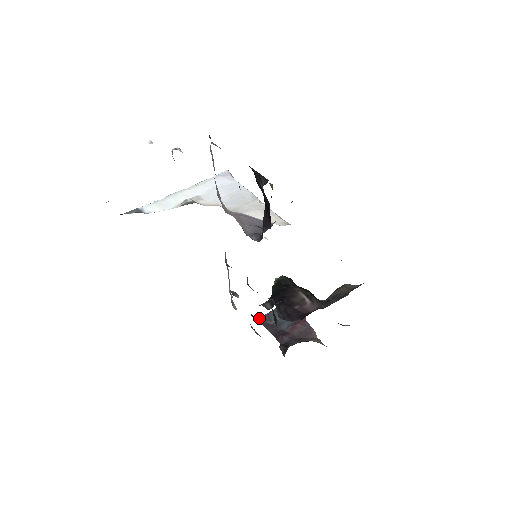
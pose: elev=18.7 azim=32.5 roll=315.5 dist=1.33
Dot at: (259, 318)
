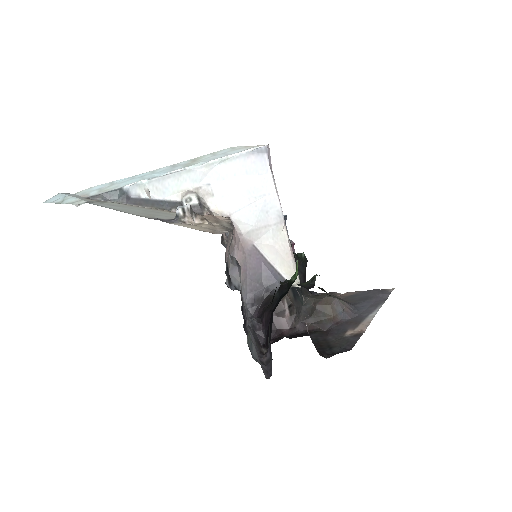
Dot at: occluded
